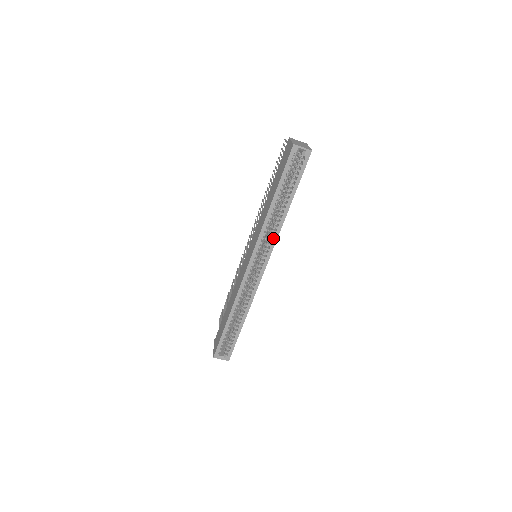
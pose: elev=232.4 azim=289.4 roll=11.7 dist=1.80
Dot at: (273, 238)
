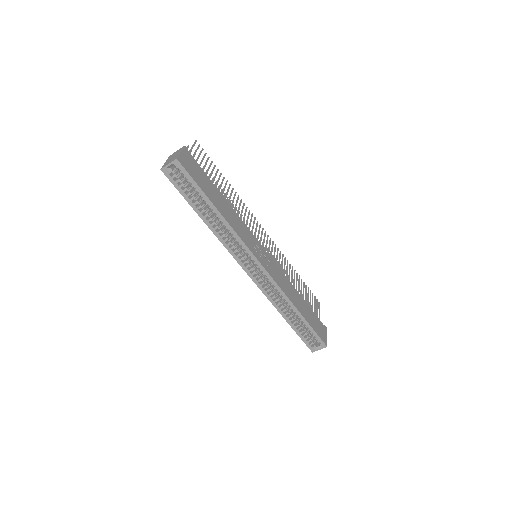
Dot at: (238, 241)
